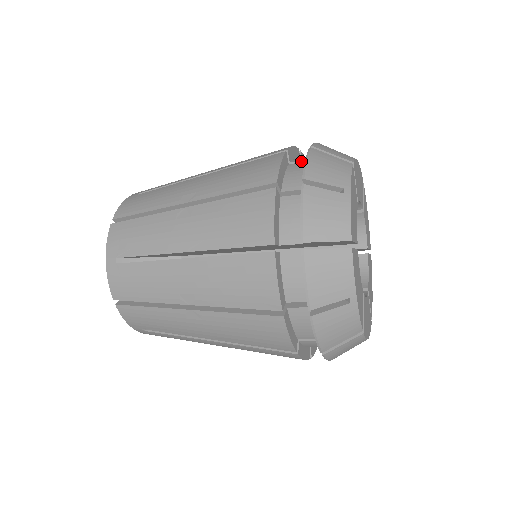
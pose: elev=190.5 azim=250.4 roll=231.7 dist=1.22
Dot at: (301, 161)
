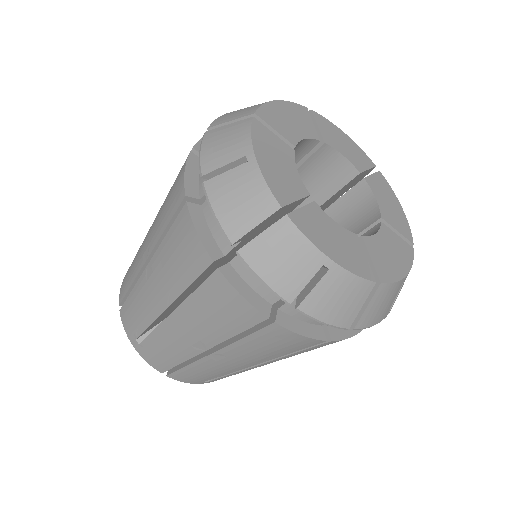
Dot at: occluded
